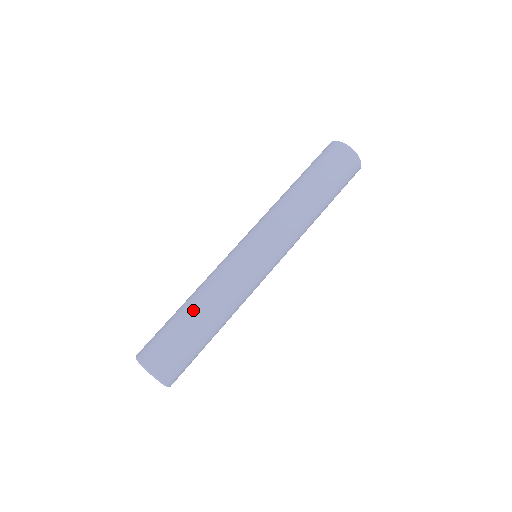
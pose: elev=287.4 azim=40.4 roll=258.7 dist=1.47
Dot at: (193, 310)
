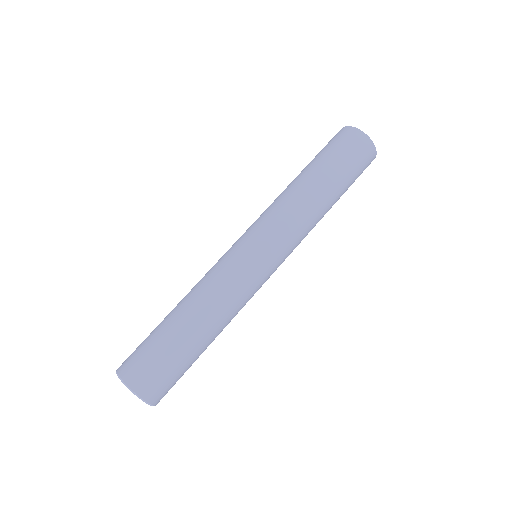
Dot at: (182, 317)
